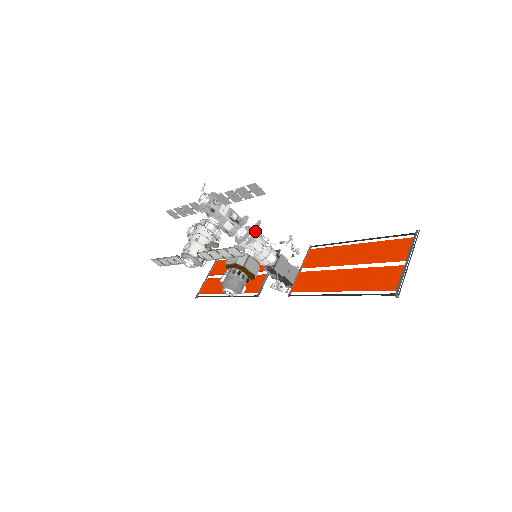
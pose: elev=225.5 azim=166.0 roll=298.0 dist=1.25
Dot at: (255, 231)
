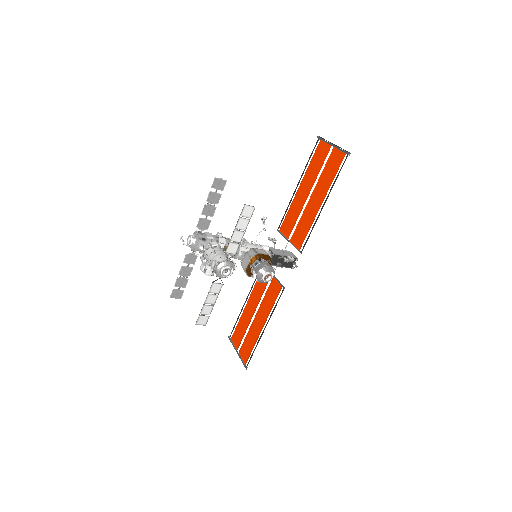
Dot at: occluded
